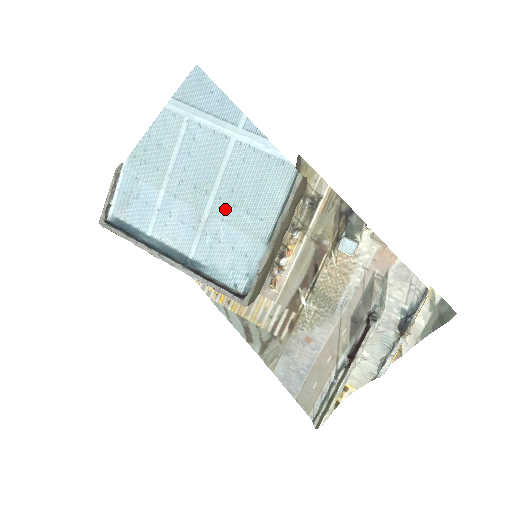
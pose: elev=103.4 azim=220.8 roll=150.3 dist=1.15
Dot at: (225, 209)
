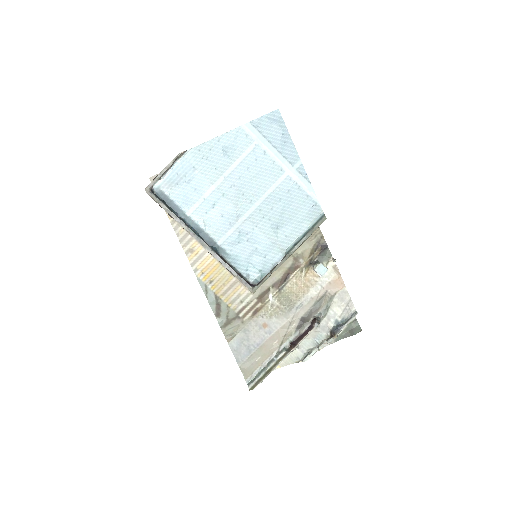
Dot at: (261, 219)
